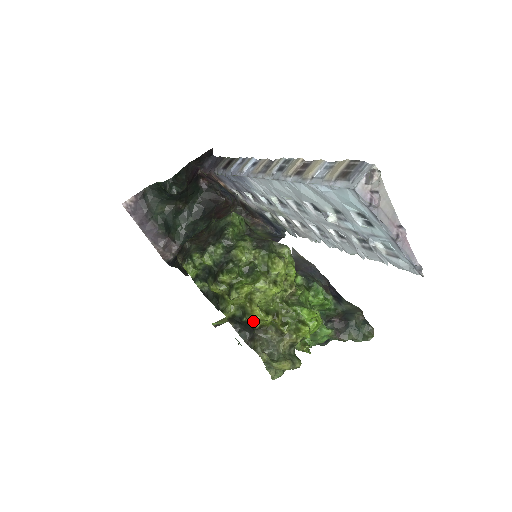
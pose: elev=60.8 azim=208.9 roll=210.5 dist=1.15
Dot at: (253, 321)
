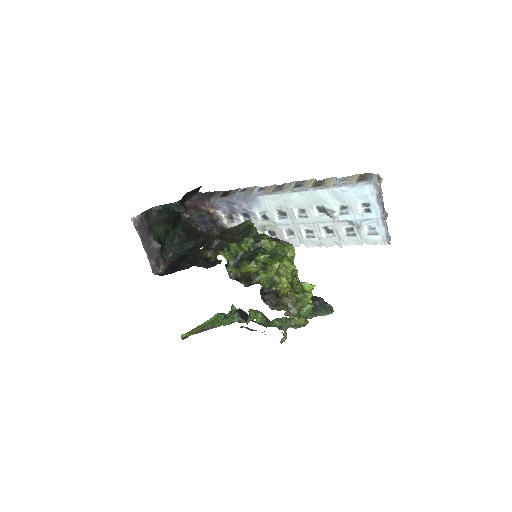
Dot at: (280, 289)
